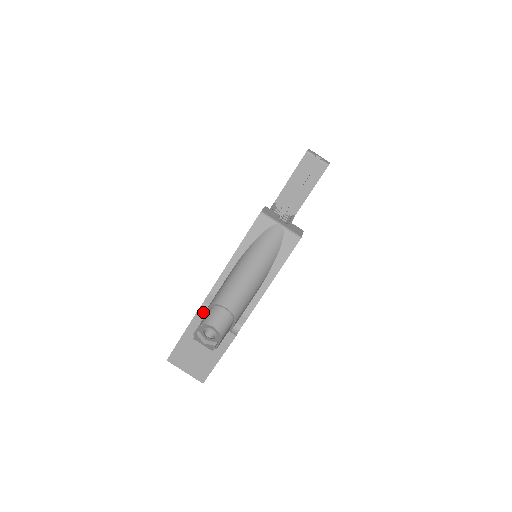
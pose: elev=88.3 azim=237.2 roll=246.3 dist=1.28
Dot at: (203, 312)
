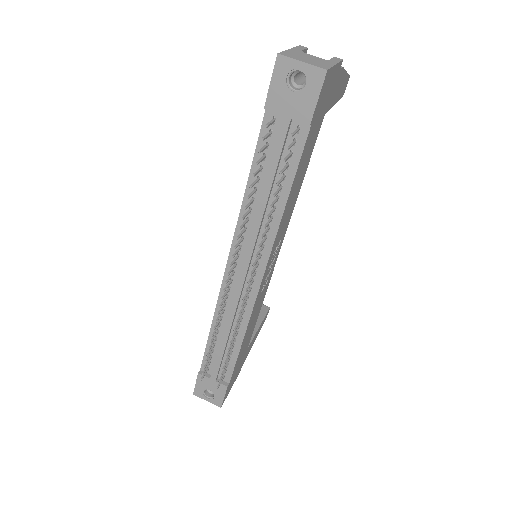
Dot at: occluded
